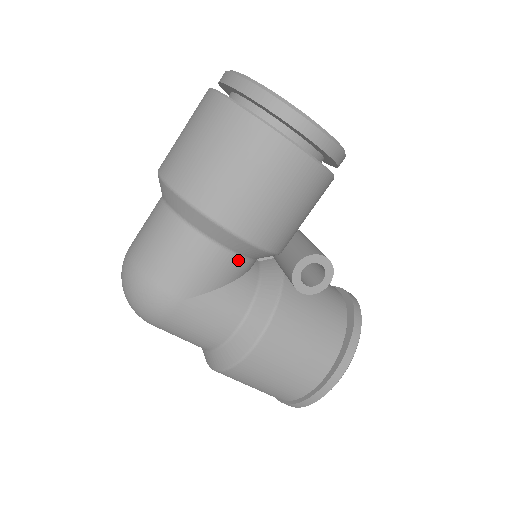
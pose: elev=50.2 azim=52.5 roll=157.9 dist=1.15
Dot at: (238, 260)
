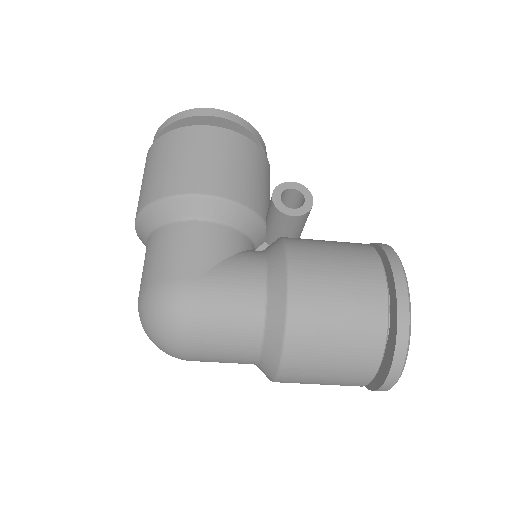
Dot at: (227, 230)
